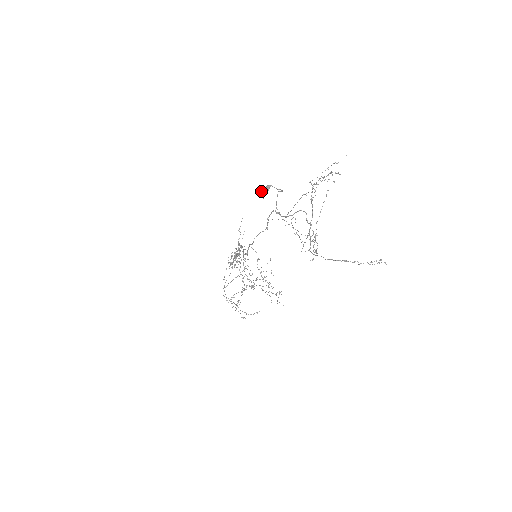
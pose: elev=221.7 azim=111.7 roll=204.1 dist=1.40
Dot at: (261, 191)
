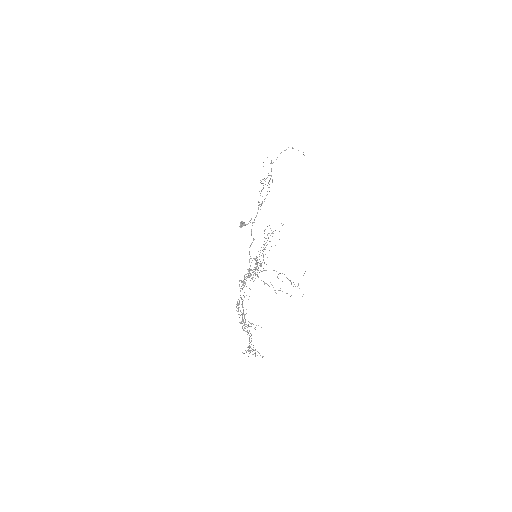
Dot at: (240, 226)
